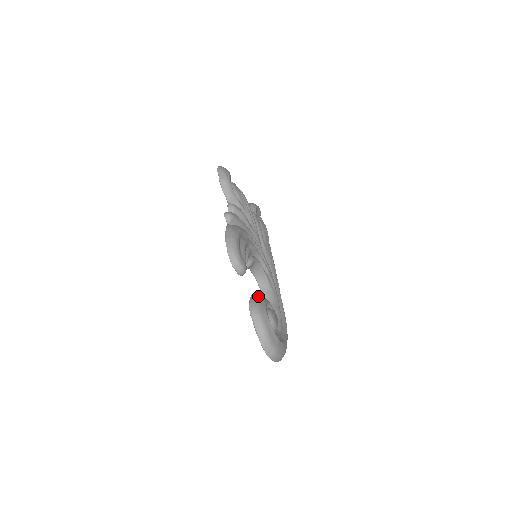
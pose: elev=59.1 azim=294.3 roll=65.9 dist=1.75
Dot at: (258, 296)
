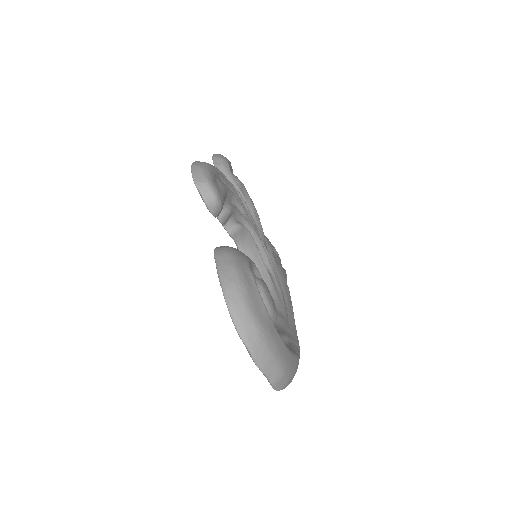
Dot at: occluded
